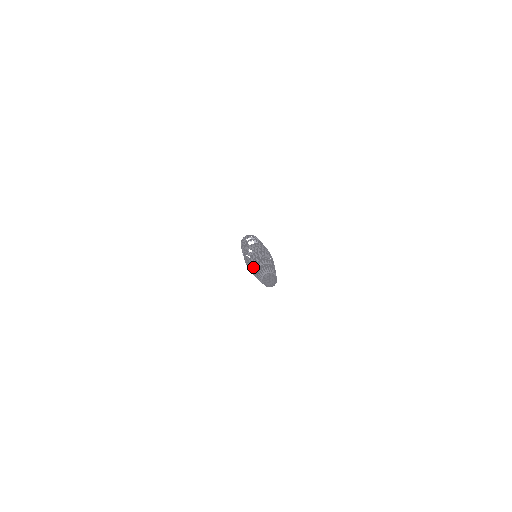
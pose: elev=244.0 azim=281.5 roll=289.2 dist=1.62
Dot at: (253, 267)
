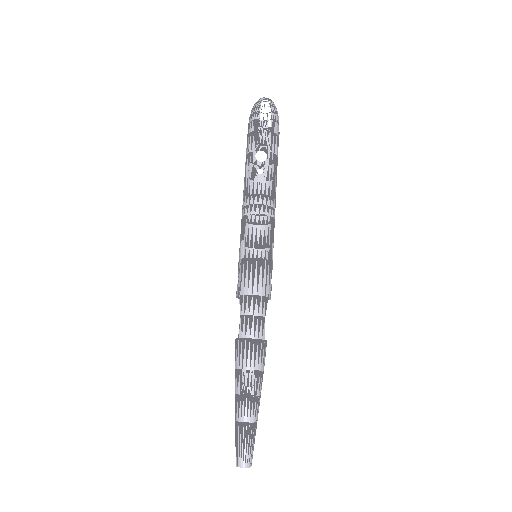
Dot at: occluded
